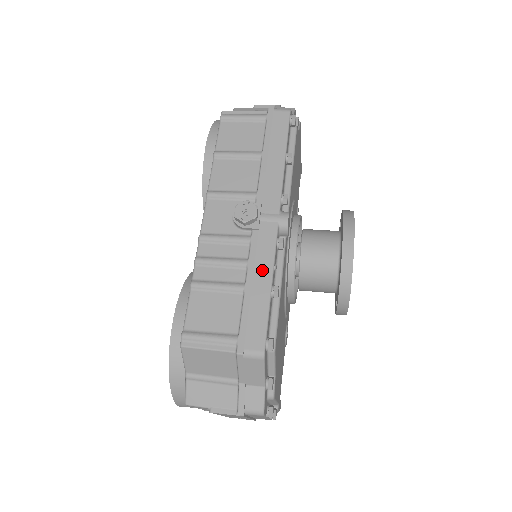
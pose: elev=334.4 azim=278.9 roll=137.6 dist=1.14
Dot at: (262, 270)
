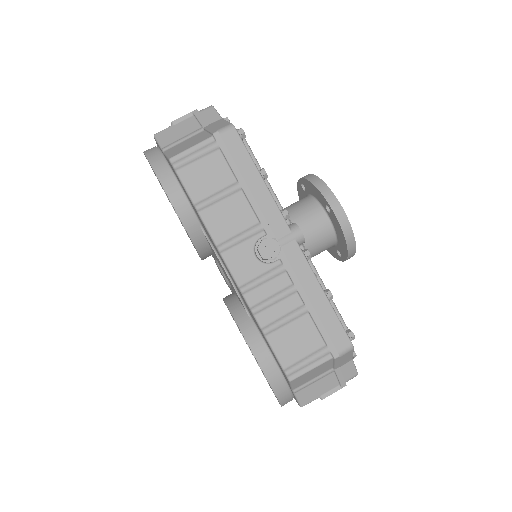
Dot at: (310, 286)
